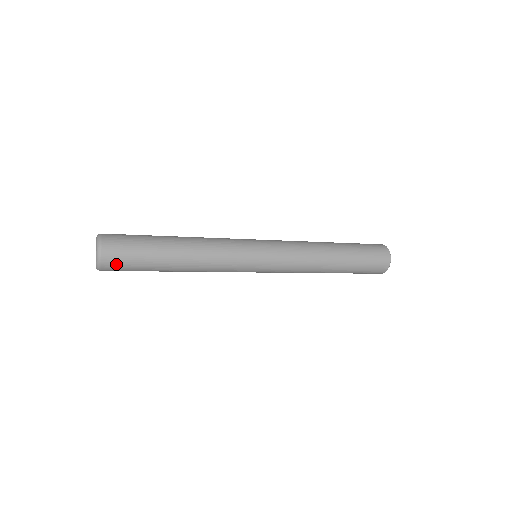
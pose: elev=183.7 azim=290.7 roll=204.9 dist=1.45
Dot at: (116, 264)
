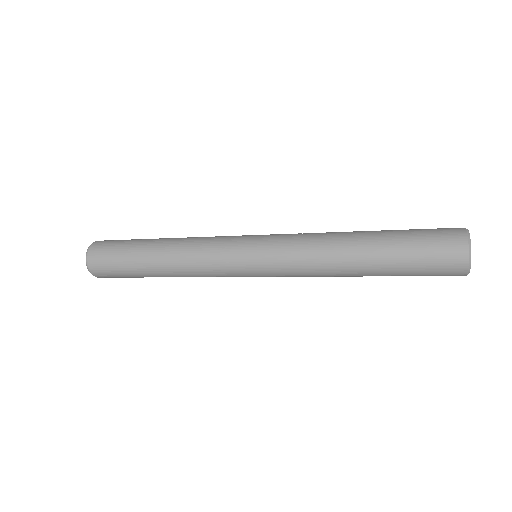
Dot at: (106, 275)
